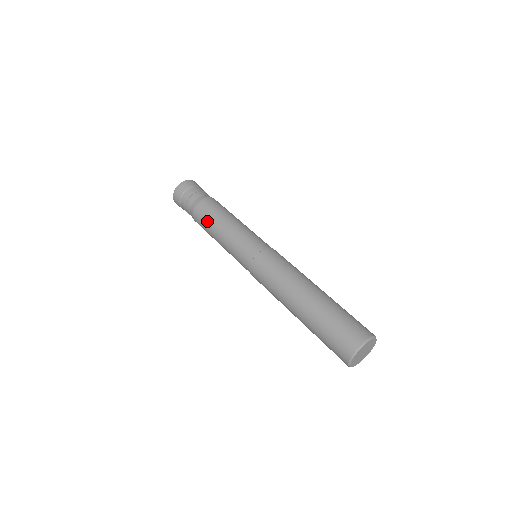
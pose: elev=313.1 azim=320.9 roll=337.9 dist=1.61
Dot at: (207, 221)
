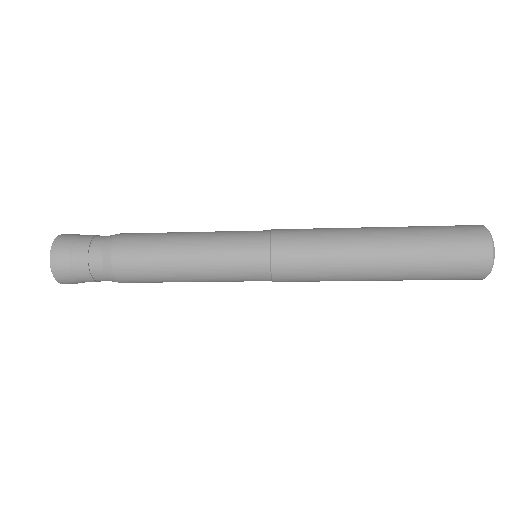
Dot at: (151, 243)
